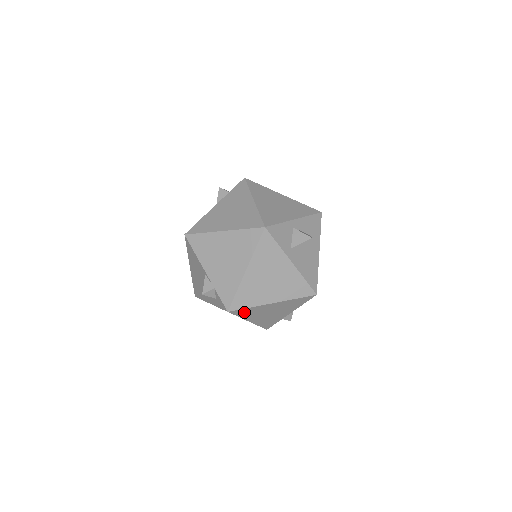
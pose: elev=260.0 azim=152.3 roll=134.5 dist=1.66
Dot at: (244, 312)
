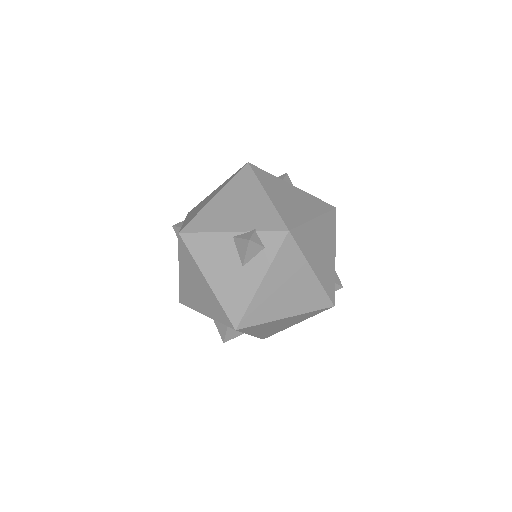
Dot at: (301, 238)
